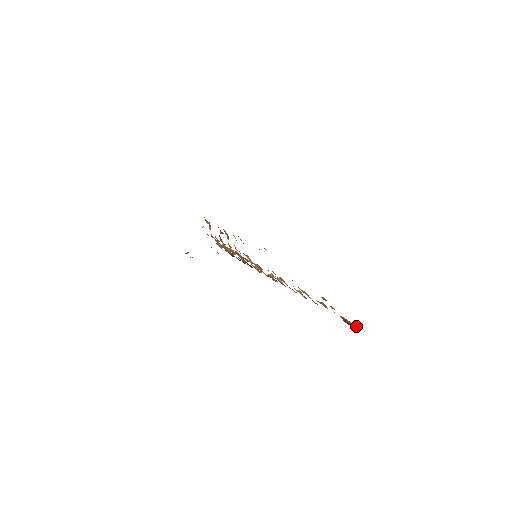
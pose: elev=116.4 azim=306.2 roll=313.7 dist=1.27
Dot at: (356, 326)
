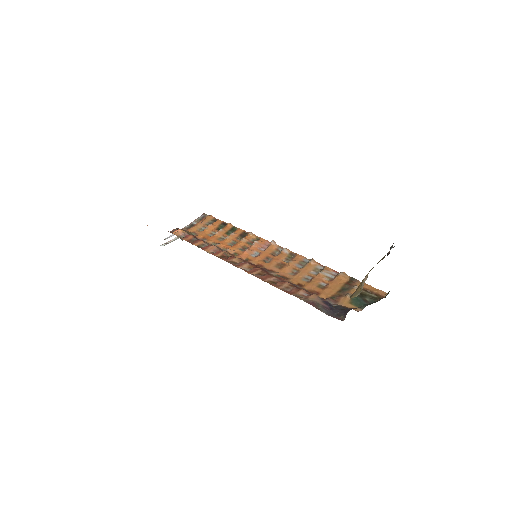
Dot at: (383, 296)
